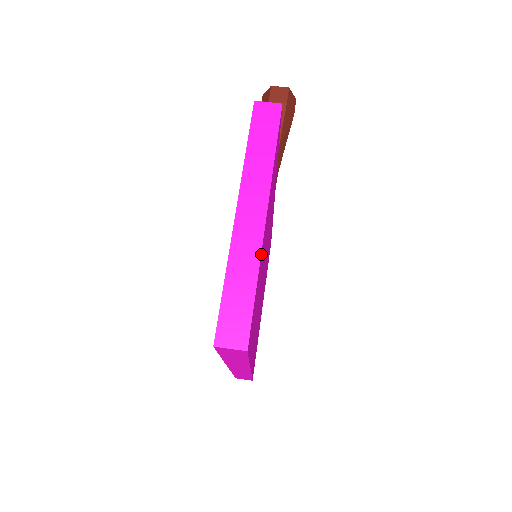
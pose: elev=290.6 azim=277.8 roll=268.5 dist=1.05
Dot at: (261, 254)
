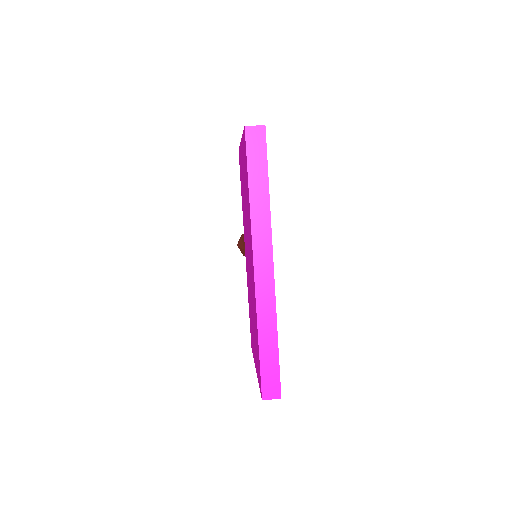
Dot at: occluded
